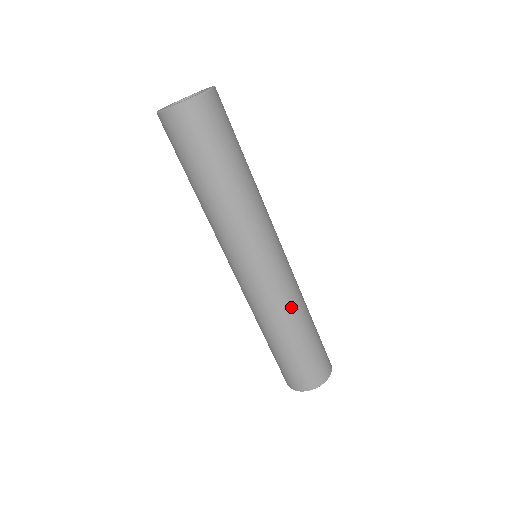
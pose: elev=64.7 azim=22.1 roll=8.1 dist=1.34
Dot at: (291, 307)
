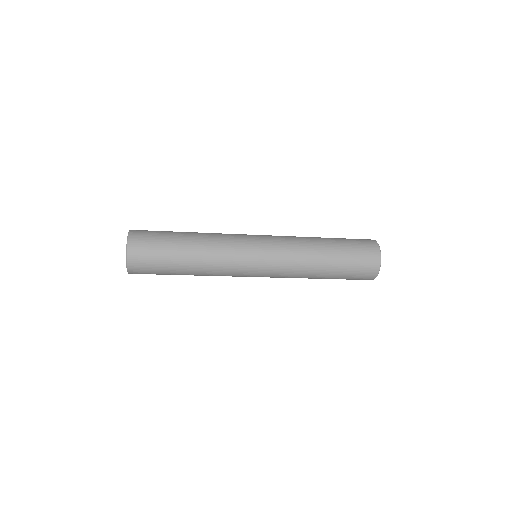
Dot at: occluded
